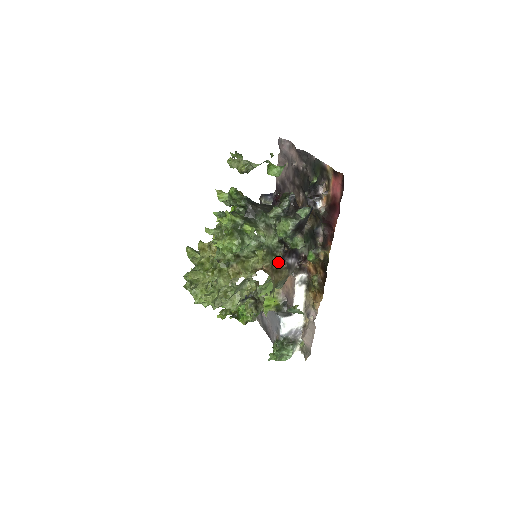
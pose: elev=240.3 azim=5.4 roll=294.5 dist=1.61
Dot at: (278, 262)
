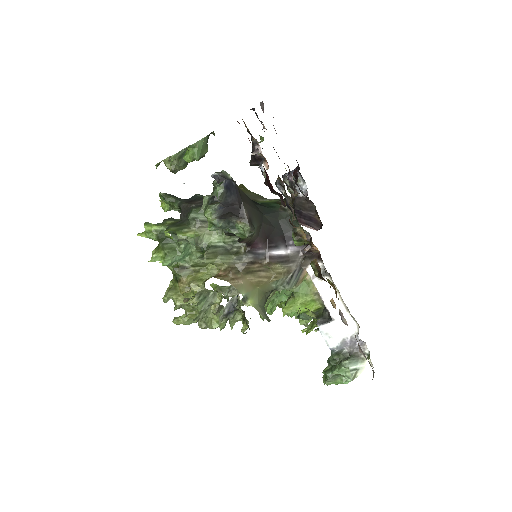
Dot at: (245, 260)
